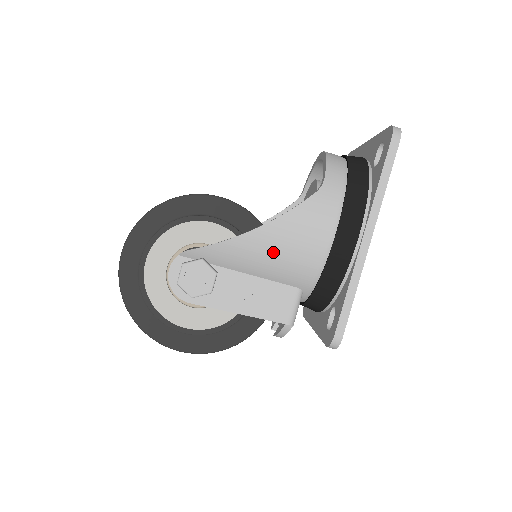
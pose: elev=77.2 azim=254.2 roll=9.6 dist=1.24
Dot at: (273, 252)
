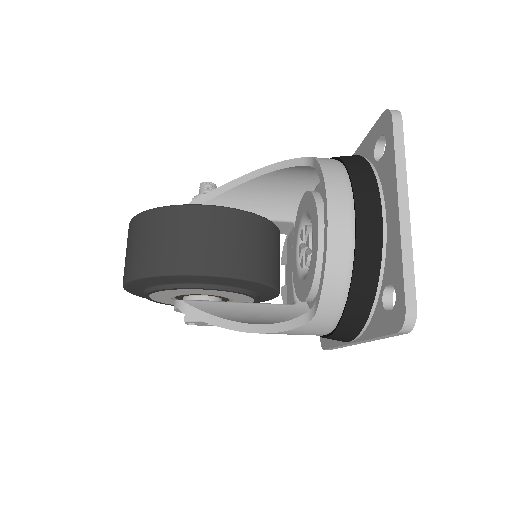
Dot at: occluded
